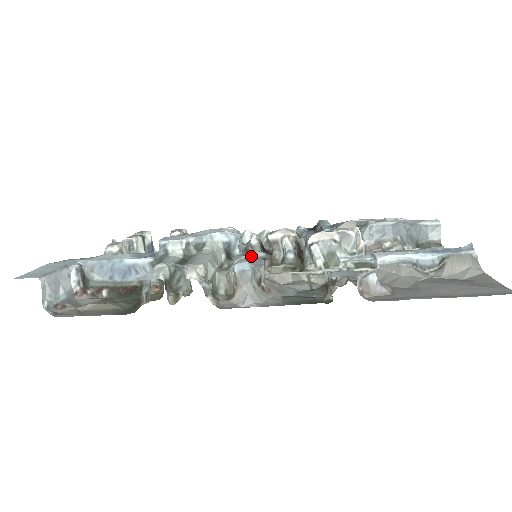
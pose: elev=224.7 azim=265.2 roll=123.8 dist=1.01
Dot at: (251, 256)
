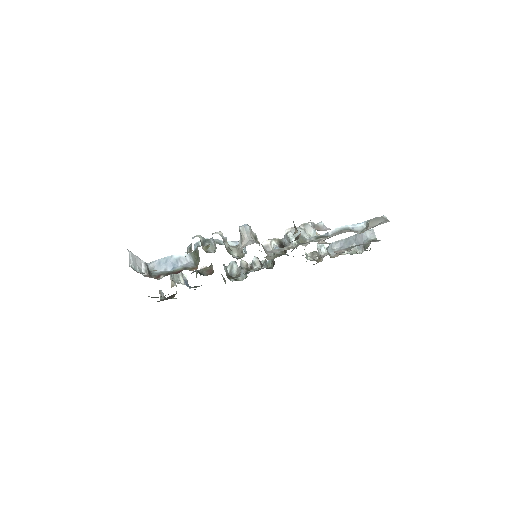
Dot at: (255, 269)
